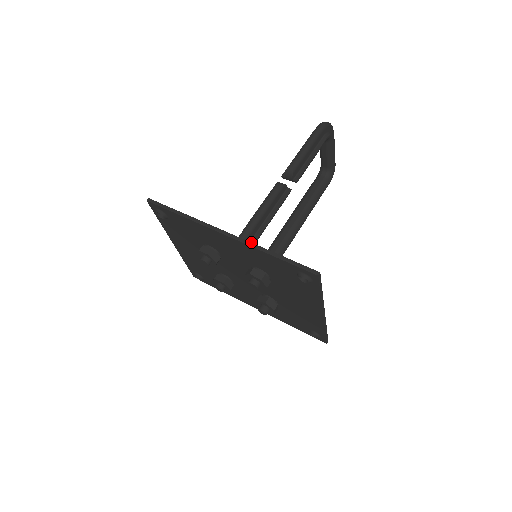
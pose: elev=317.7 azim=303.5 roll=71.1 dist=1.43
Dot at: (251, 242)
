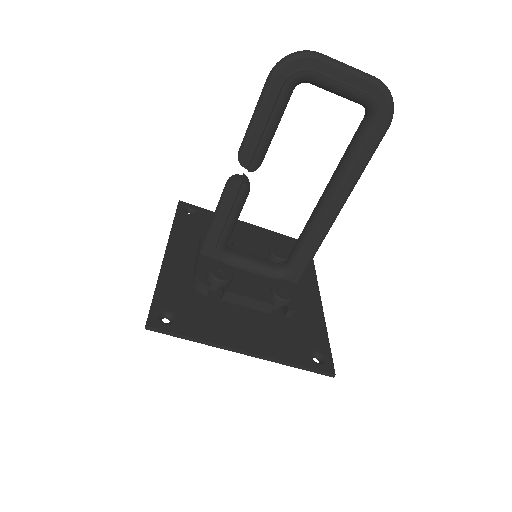
Dot at: (217, 251)
